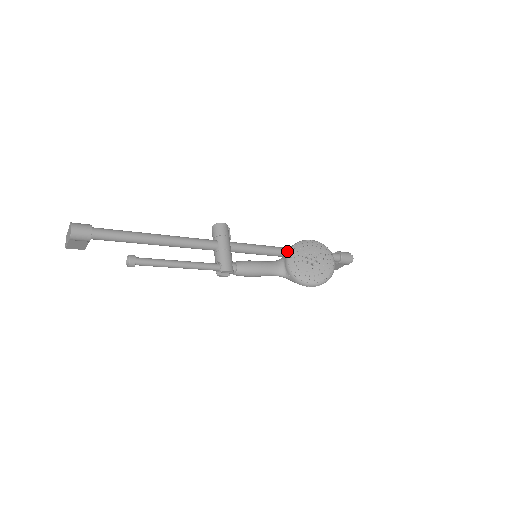
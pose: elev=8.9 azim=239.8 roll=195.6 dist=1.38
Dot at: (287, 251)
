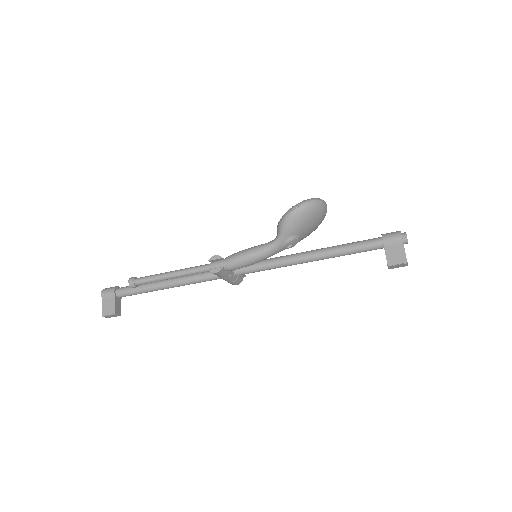
Dot at: occluded
